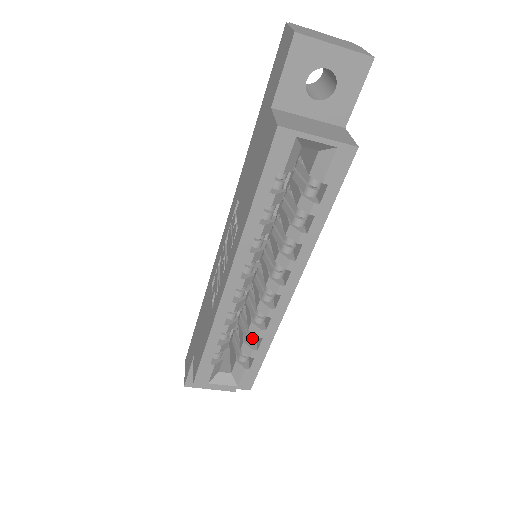
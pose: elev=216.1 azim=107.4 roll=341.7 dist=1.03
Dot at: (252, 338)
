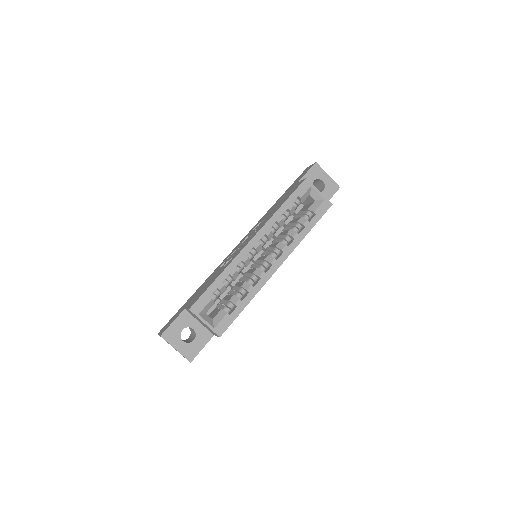
Dot at: (240, 294)
